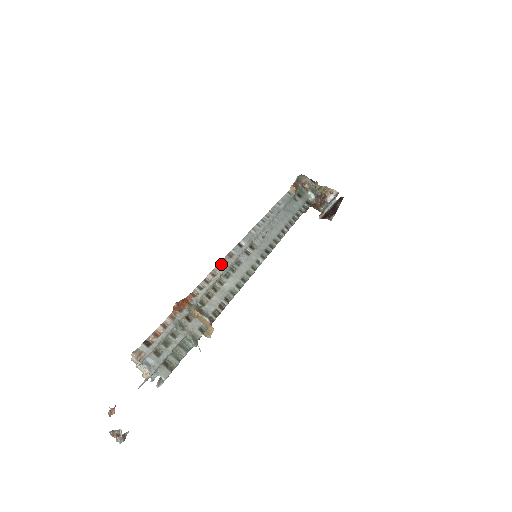
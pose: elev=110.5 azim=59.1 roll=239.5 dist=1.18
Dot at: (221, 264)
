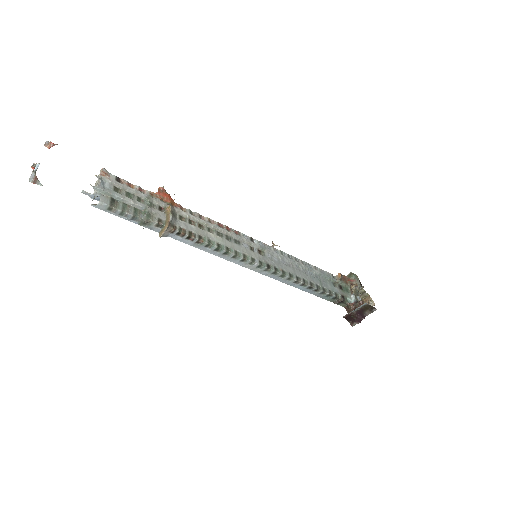
Dot at: (224, 226)
